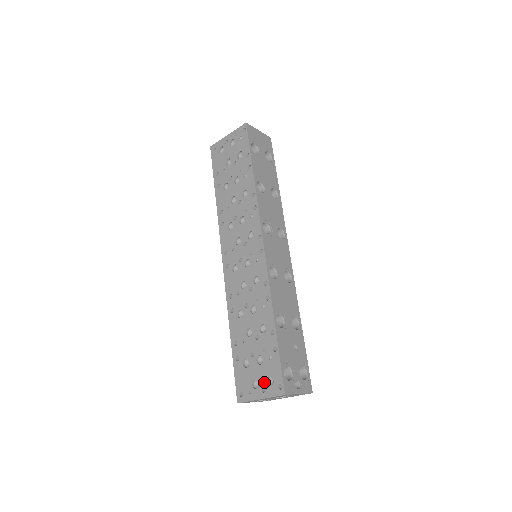
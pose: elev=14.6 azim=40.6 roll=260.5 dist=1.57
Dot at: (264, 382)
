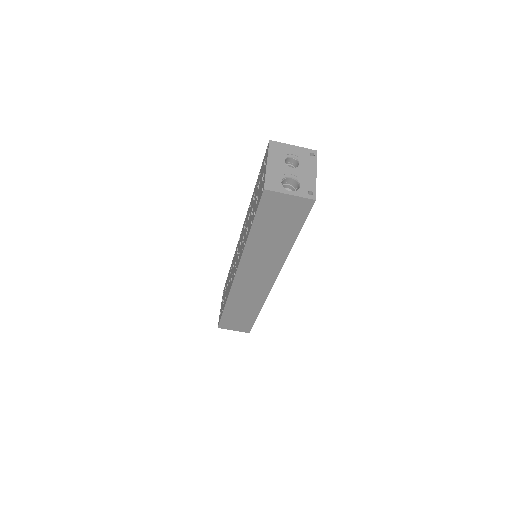
Dot at: (263, 169)
